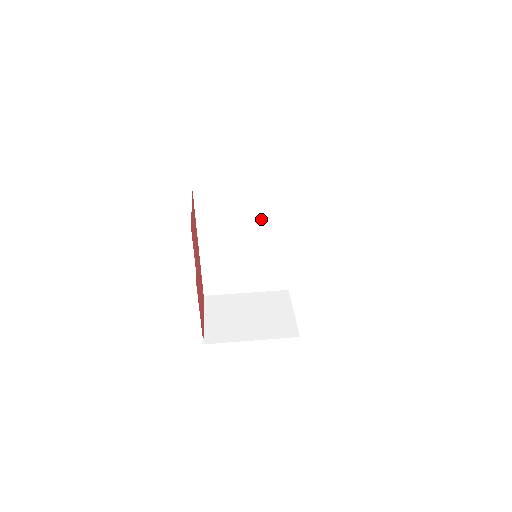
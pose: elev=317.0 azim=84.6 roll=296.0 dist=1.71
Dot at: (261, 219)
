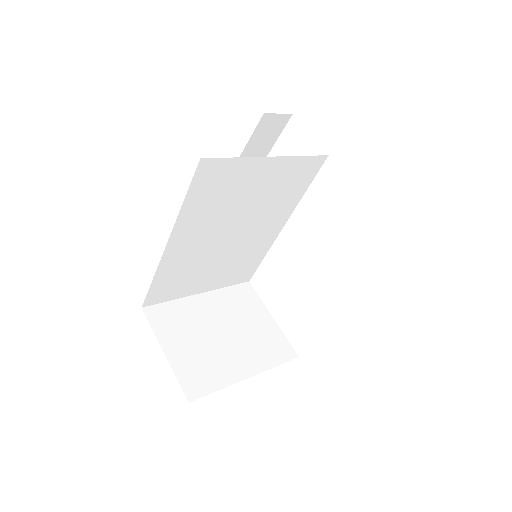
Dot at: (268, 200)
